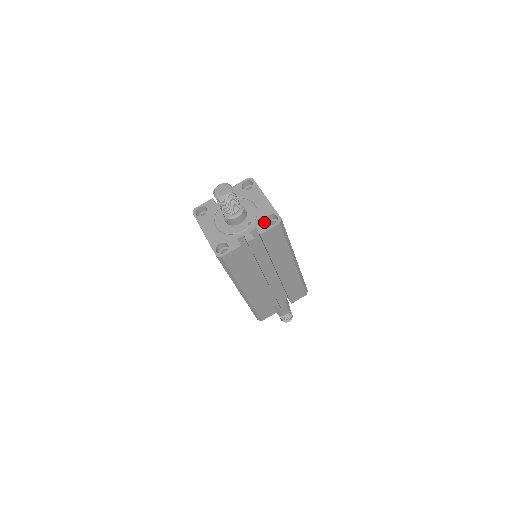
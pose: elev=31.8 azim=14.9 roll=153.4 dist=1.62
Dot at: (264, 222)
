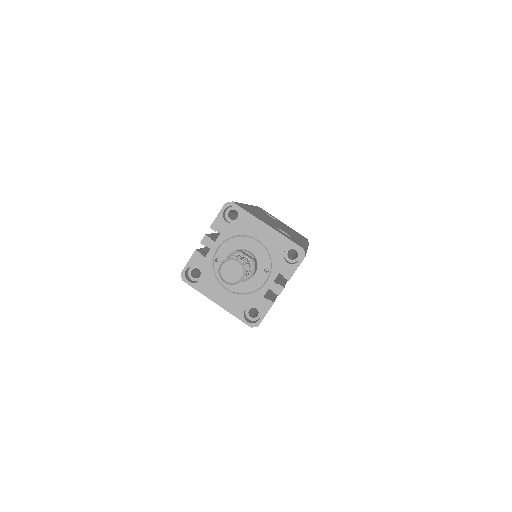
Dot at: (285, 262)
